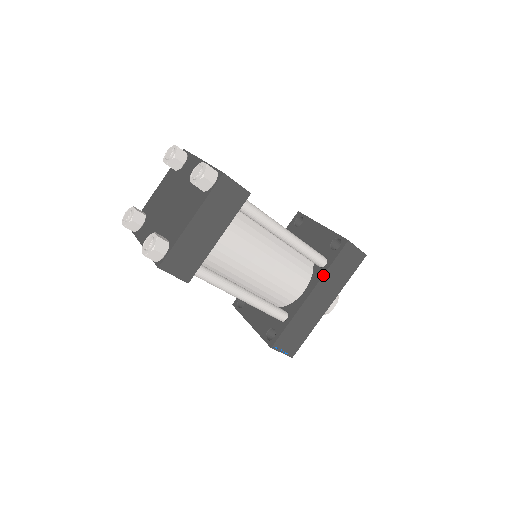
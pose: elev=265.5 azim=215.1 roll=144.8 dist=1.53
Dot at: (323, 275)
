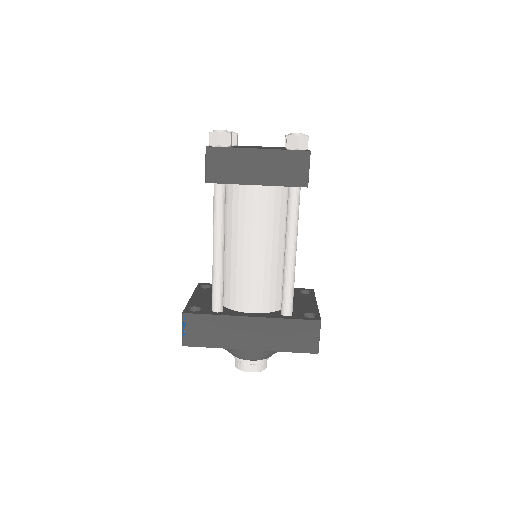
Dot at: (276, 318)
